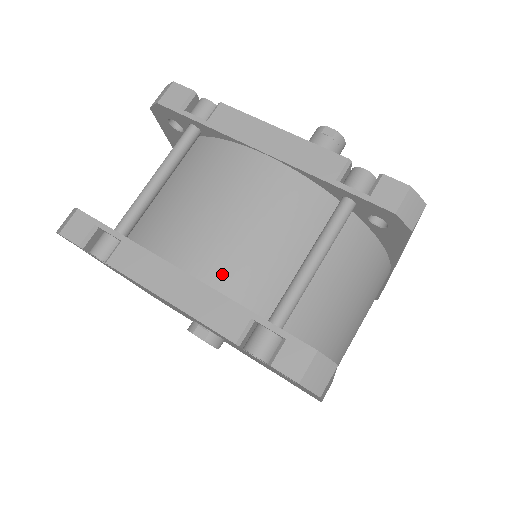
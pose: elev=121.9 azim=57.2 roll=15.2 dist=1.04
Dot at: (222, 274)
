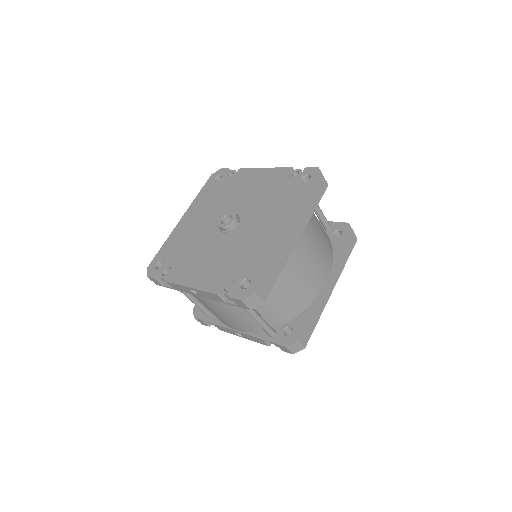
Dot at: occluded
